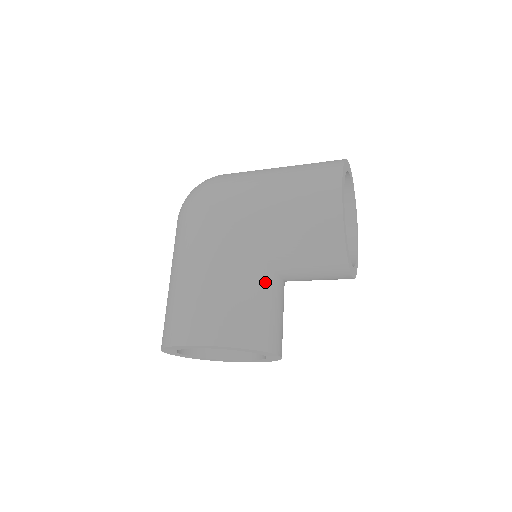
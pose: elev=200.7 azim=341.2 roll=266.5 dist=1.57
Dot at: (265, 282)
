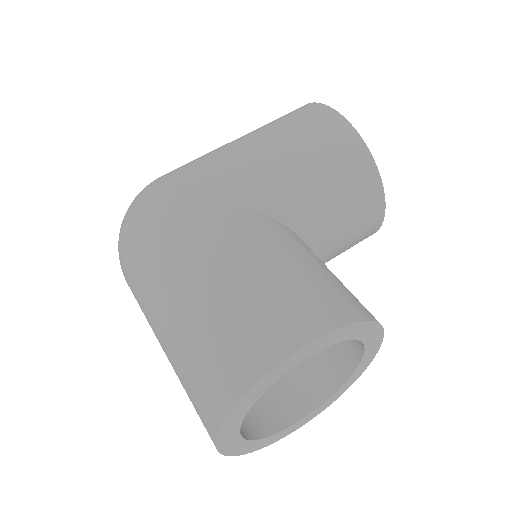
Dot at: (310, 250)
